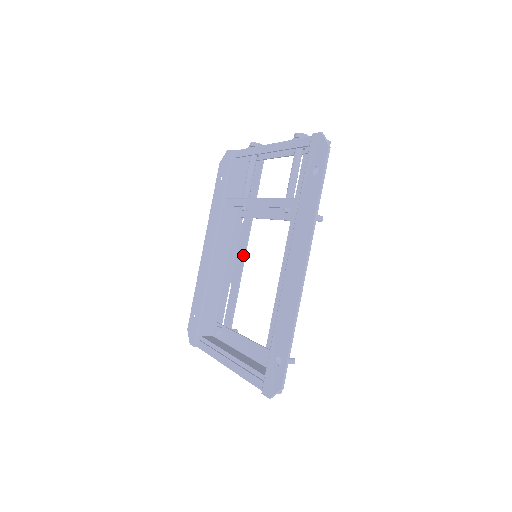
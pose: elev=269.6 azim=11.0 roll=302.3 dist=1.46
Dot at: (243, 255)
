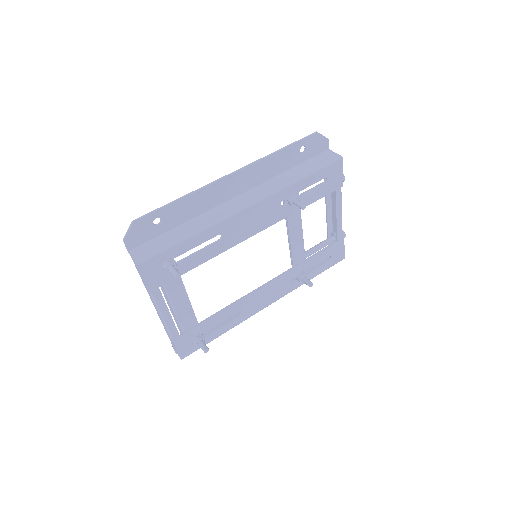
Dot at: (263, 285)
